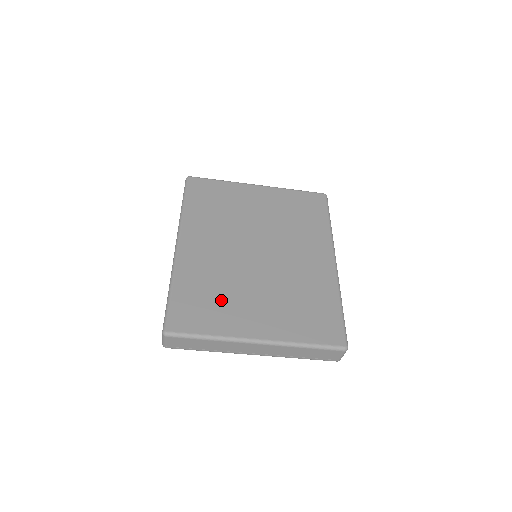
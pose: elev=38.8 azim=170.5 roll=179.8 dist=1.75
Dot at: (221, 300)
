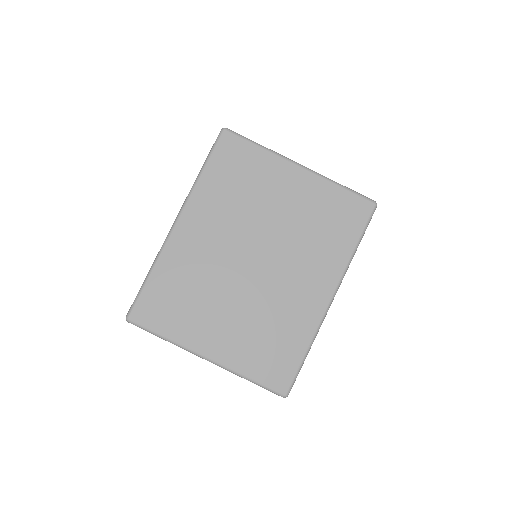
Dot at: (191, 304)
